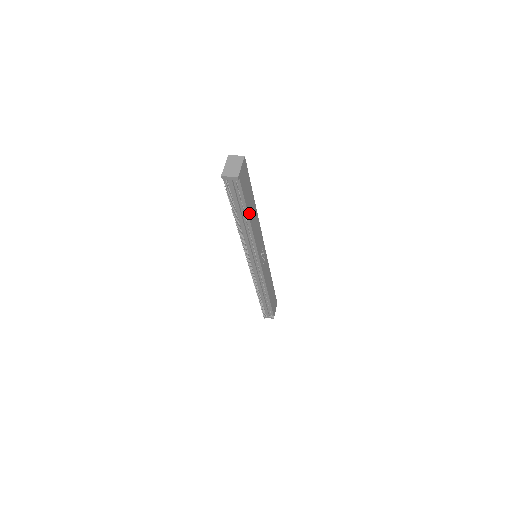
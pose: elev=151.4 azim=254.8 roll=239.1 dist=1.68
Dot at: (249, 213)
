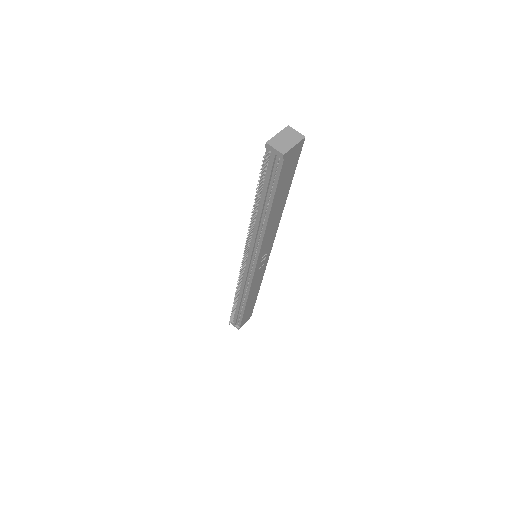
Dot at: (274, 204)
